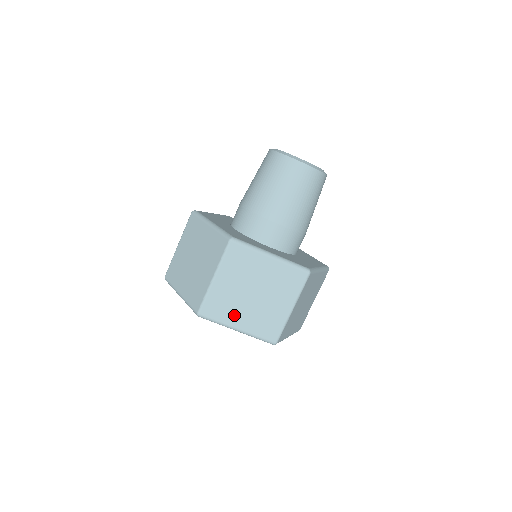
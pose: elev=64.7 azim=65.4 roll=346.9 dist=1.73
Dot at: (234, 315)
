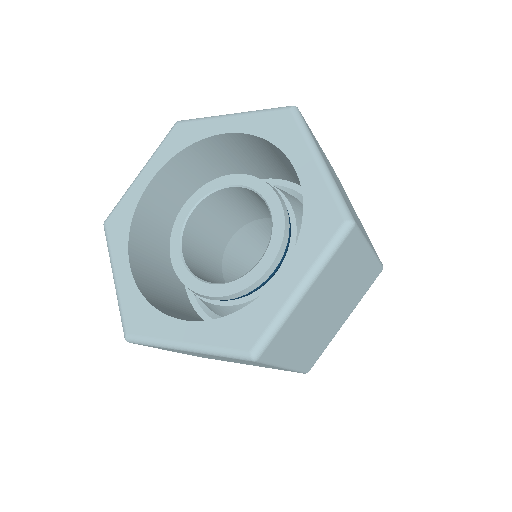
Dot at: (324, 158)
